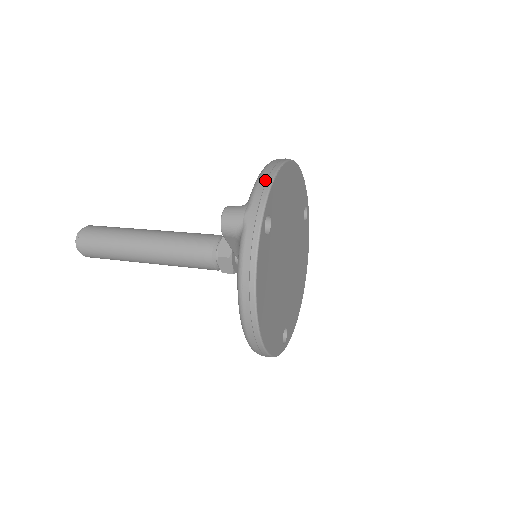
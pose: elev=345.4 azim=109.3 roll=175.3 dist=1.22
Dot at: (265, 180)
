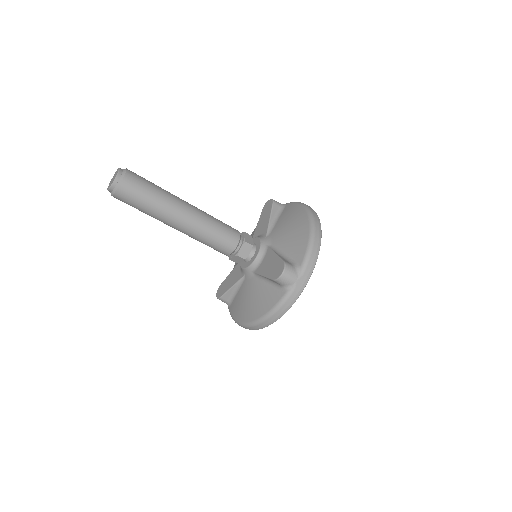
Dot at: occluded
